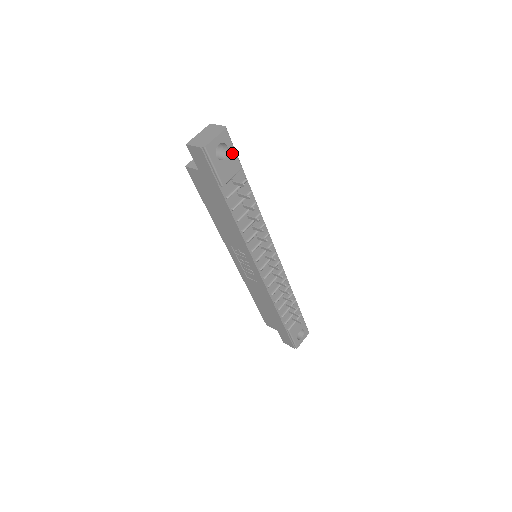
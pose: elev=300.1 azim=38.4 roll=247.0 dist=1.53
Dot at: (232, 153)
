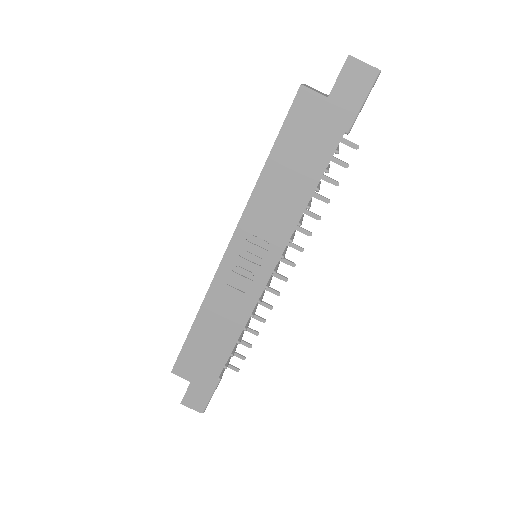
Dot at: occluded
